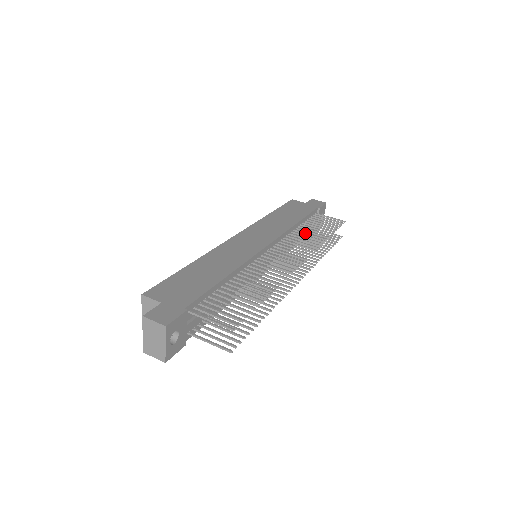
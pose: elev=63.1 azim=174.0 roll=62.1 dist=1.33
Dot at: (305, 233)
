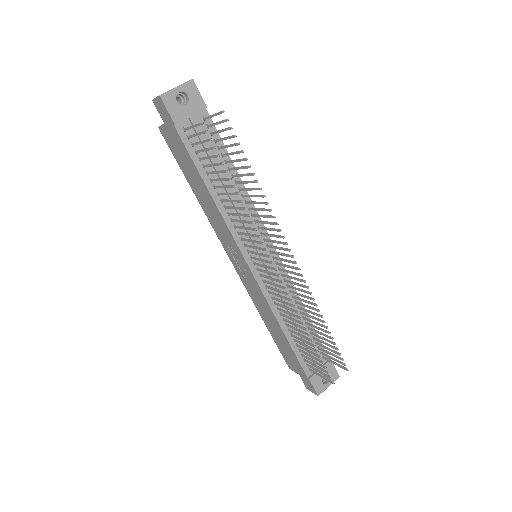
Dot at: (306, 309)
